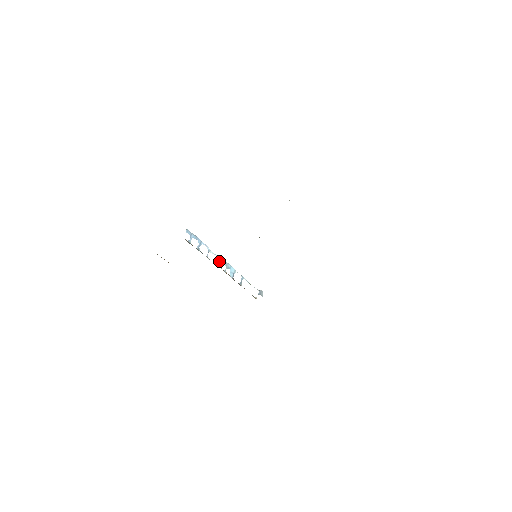
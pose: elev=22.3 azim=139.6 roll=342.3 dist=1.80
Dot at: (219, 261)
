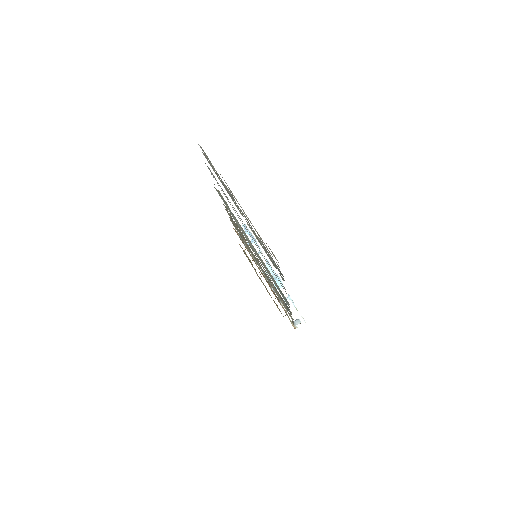
Dot at: (267, 267)
